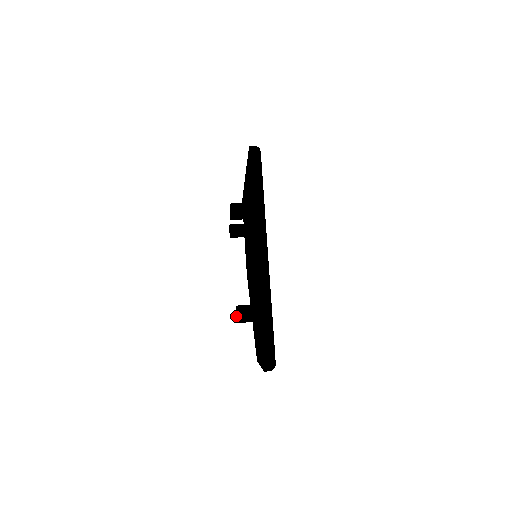
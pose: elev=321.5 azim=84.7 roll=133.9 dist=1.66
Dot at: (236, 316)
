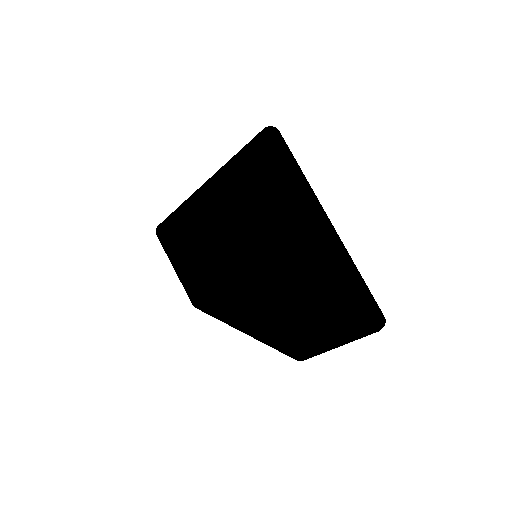
Dot at: (308, 302)
